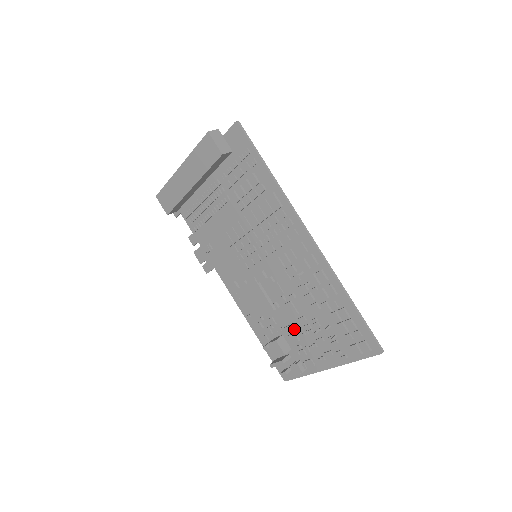
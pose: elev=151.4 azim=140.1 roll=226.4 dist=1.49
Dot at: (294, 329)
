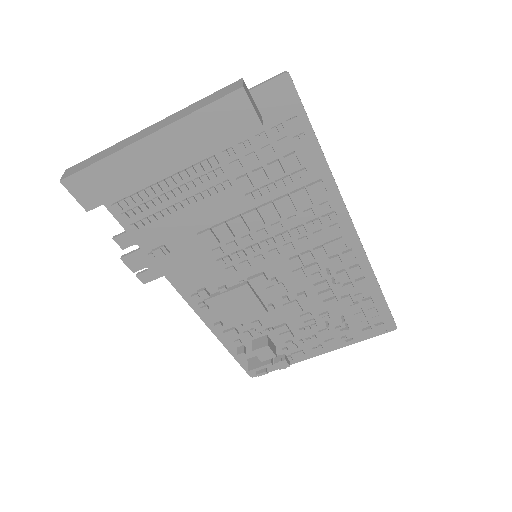
Dot at: (288, 327)
